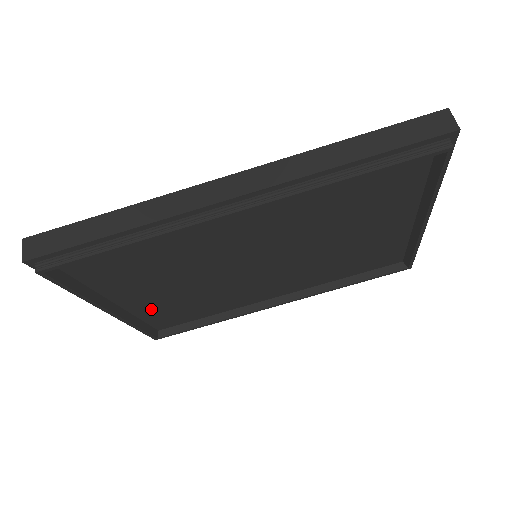
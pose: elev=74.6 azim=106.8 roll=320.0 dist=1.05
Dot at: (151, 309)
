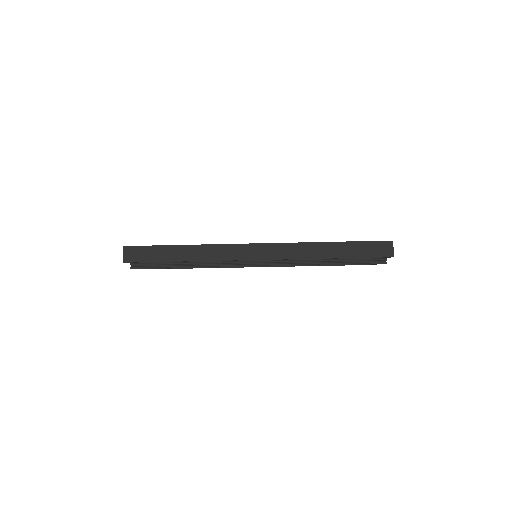
Dot at: occluded
